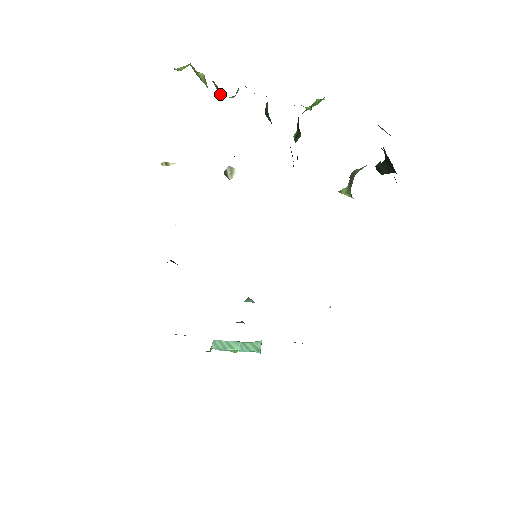
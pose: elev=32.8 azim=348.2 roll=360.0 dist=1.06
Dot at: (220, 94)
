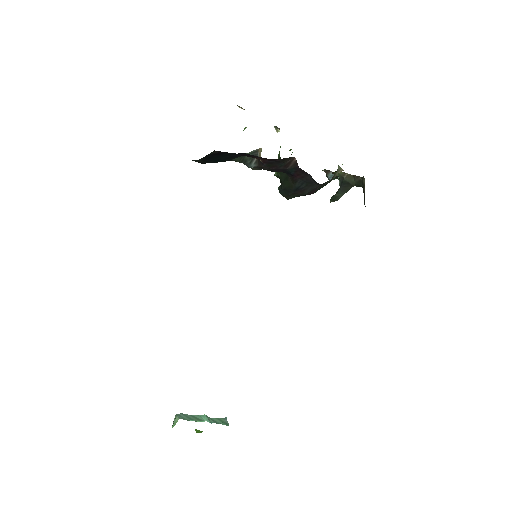
Dot at: occluded
